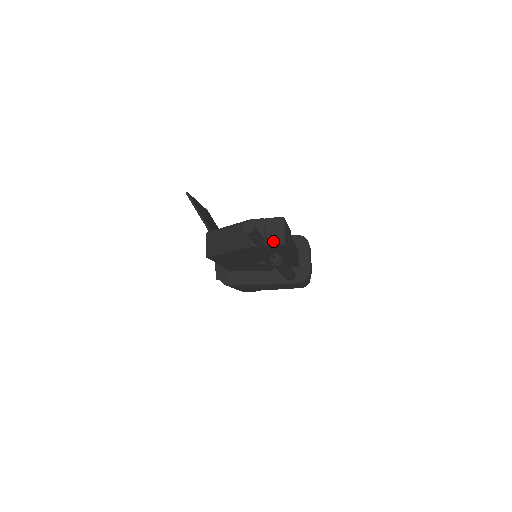
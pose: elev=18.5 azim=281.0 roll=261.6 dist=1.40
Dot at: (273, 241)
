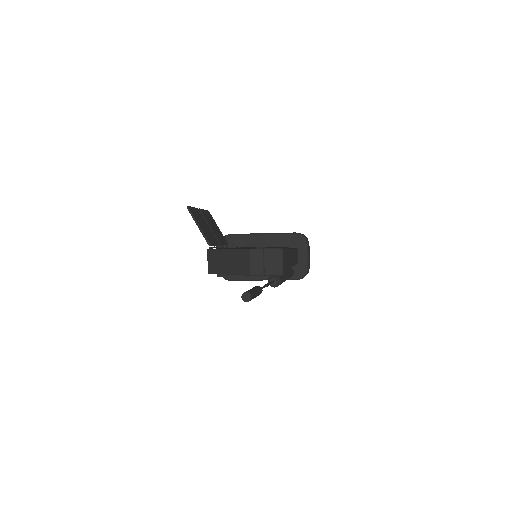
Dot at: (271, 272)
